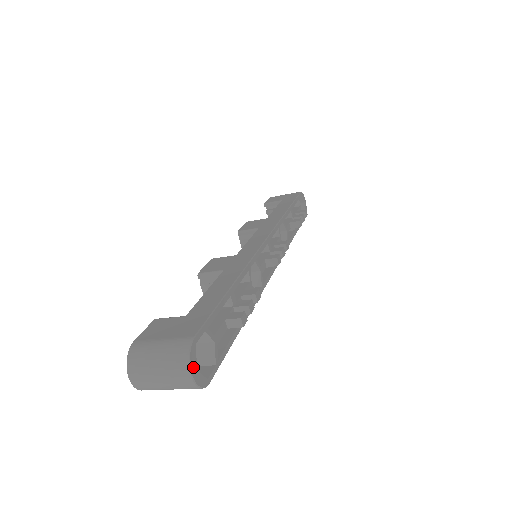
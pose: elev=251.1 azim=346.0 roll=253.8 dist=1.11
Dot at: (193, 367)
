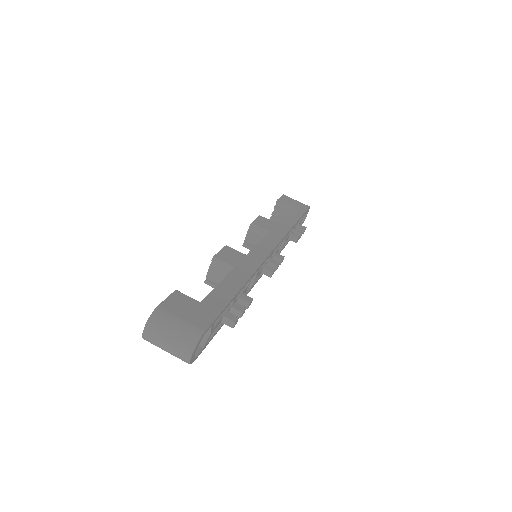
Dot at: (195, 351)
